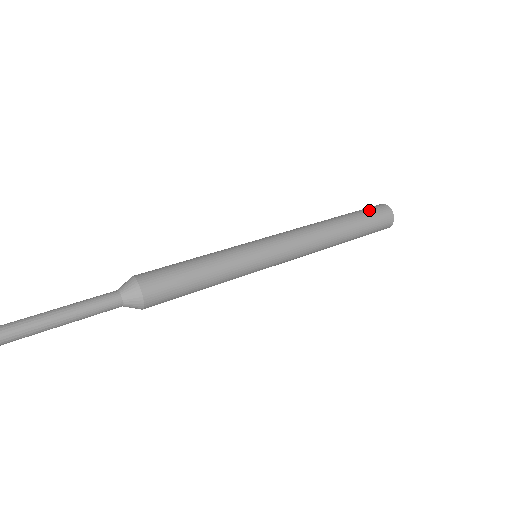
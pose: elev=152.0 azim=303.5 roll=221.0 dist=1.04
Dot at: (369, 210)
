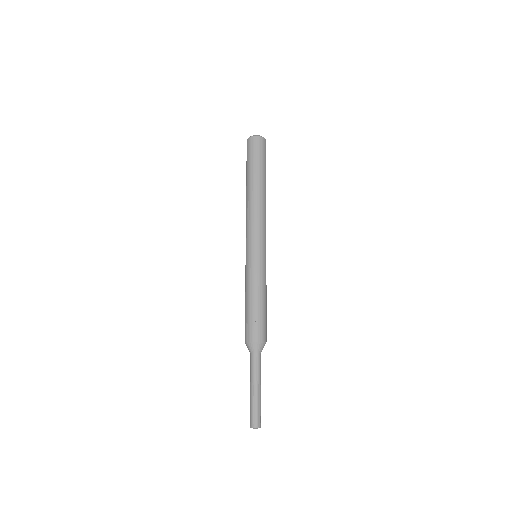
Dot at: (264, 155)
